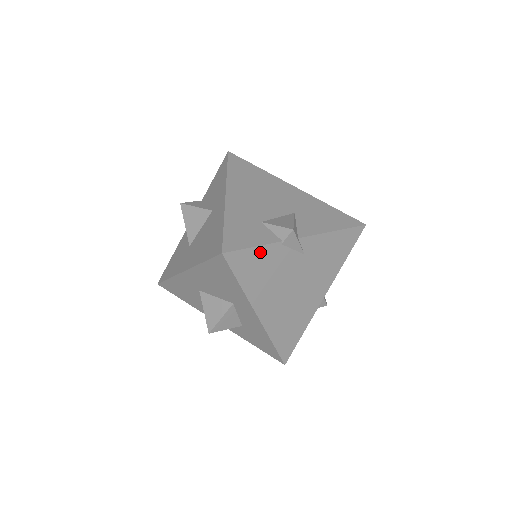
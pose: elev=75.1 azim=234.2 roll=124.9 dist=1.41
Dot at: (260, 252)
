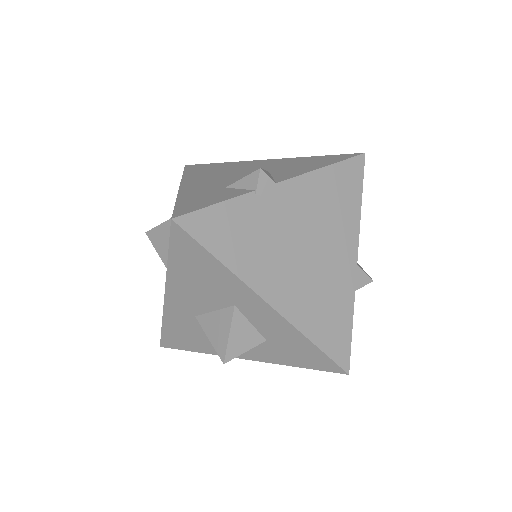
Dot at: (229, 210)
